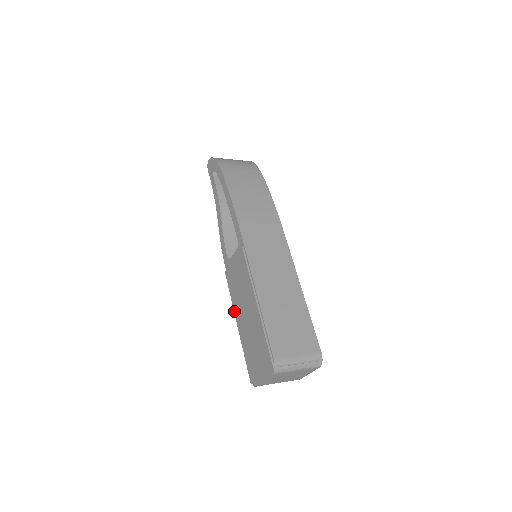
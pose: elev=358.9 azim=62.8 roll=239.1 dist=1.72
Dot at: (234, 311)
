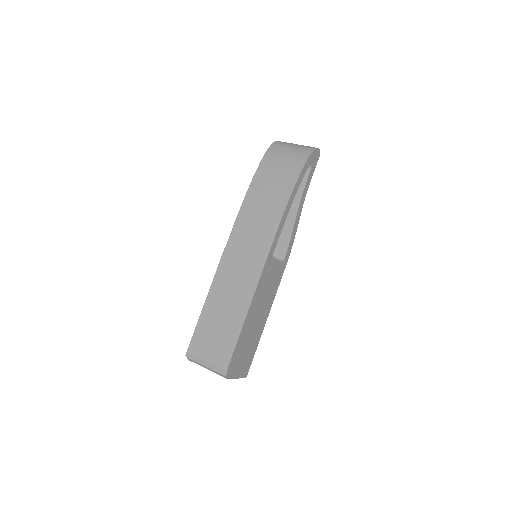
Dot at: occluded
